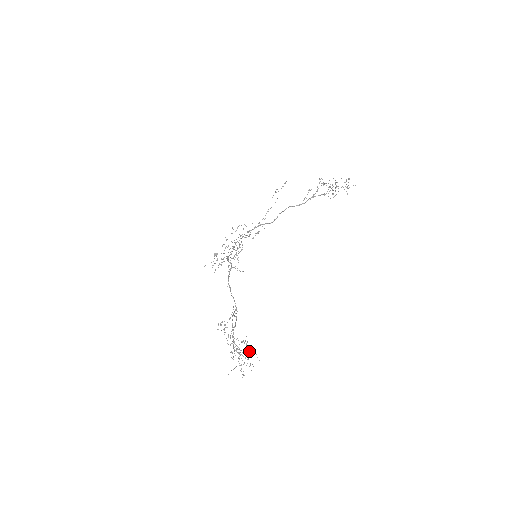
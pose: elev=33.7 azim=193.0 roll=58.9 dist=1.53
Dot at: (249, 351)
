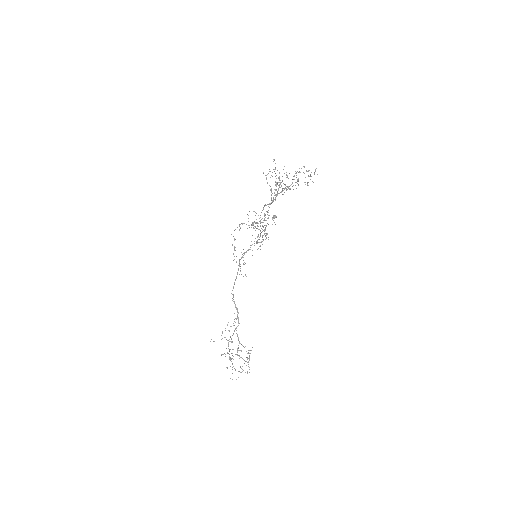
Dot at: occluded
